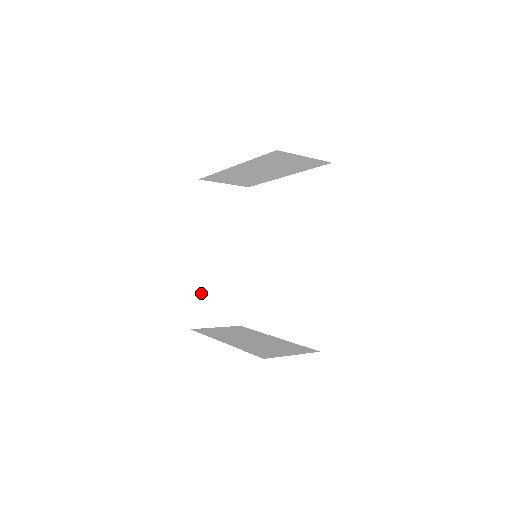
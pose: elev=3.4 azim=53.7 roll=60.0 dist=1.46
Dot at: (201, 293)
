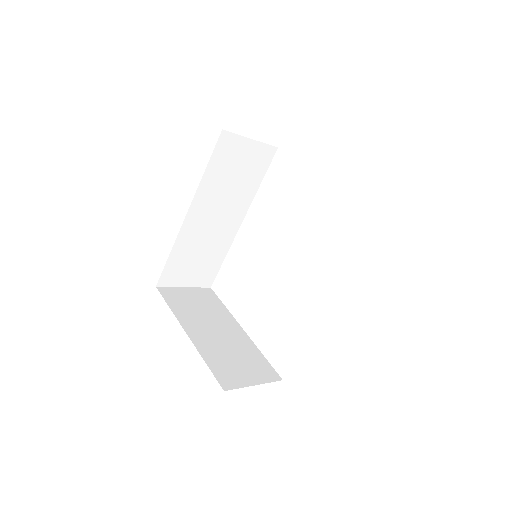
Dot at: (180, 253)
